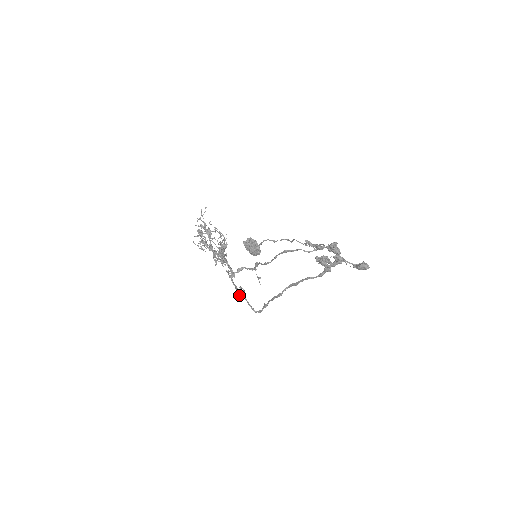
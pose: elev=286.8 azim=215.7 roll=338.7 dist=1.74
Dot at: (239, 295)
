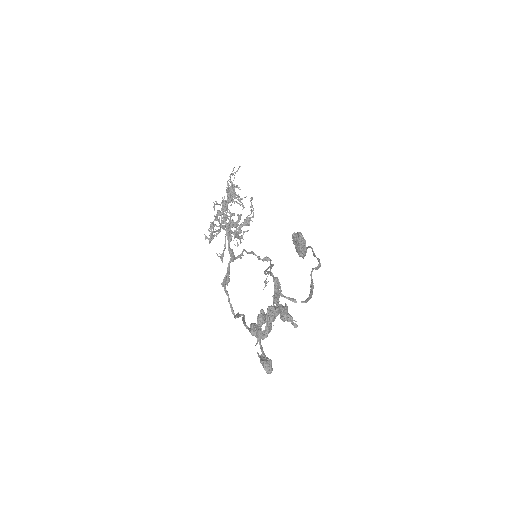
Dot at: (223, 284)
